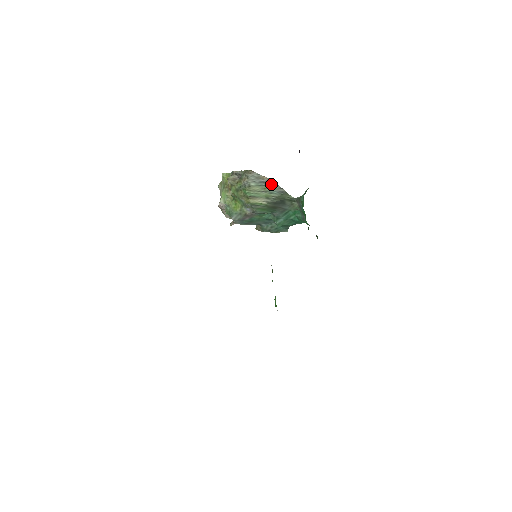
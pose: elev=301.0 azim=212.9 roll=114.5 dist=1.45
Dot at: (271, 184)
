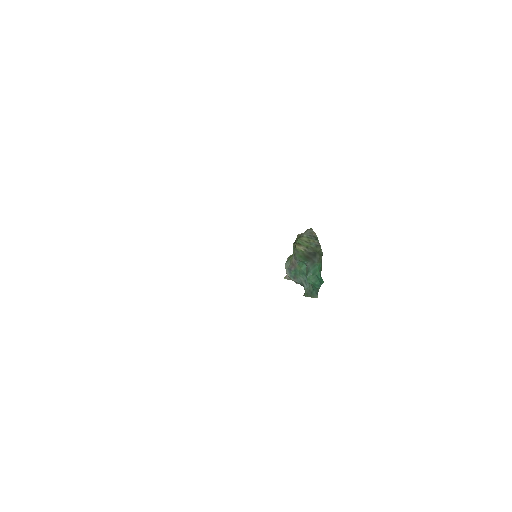
Dot at: (315, 238)
